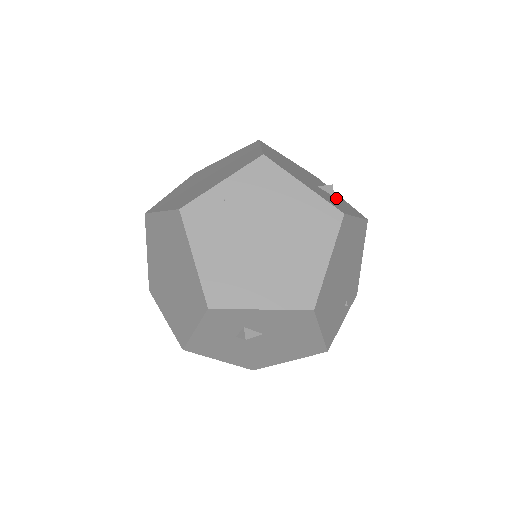
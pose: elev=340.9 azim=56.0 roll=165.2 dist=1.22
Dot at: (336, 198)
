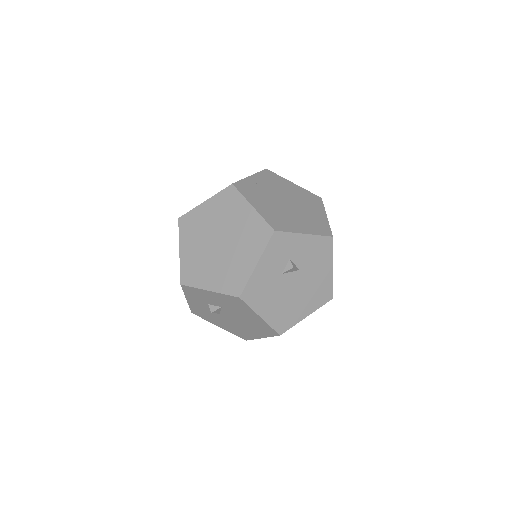
Dot at: occluded
